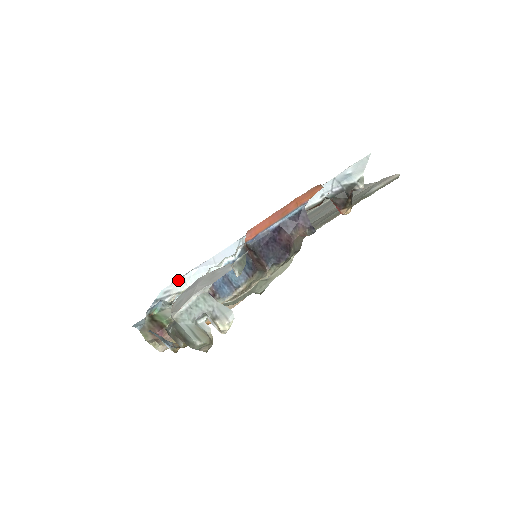
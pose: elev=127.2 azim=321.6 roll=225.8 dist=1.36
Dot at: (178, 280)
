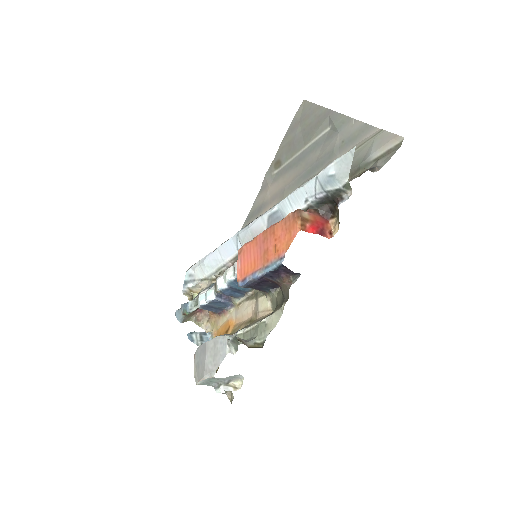
Dot at: (196, 268)
